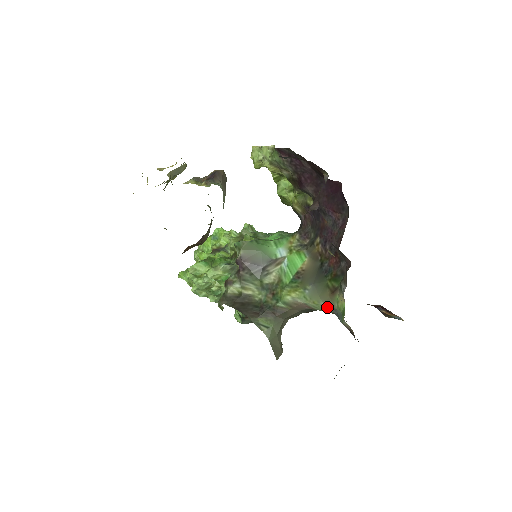
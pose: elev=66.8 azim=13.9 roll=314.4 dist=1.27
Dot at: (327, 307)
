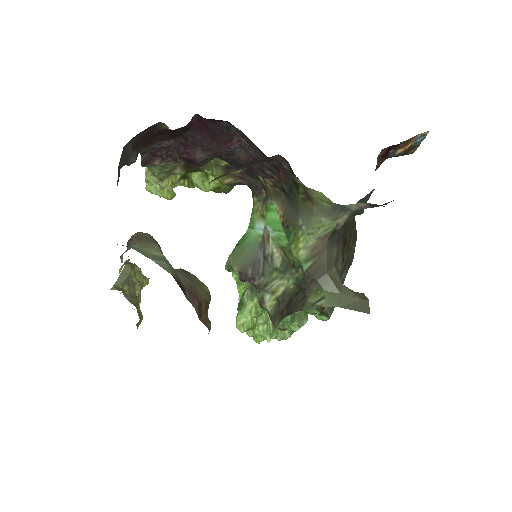
Dot at: (330, 216)
